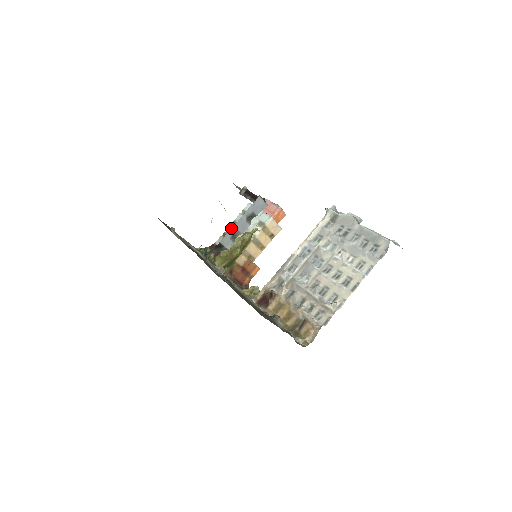
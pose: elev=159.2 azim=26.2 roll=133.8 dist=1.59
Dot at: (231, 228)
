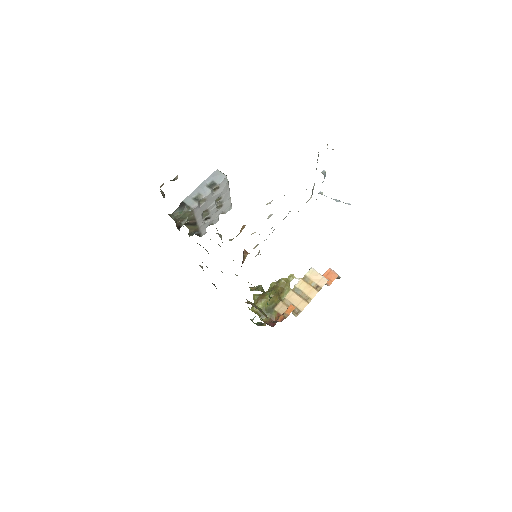
Dot at: occluded
